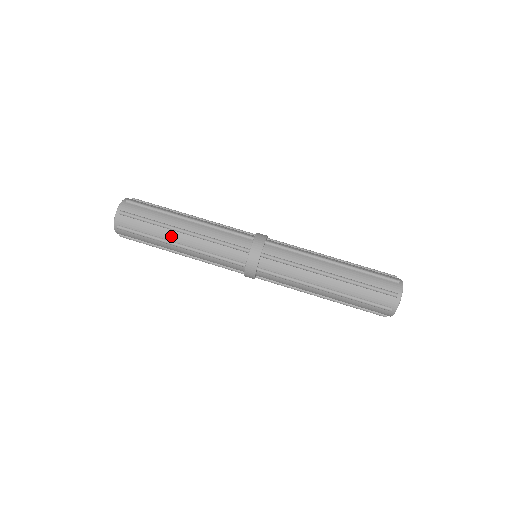
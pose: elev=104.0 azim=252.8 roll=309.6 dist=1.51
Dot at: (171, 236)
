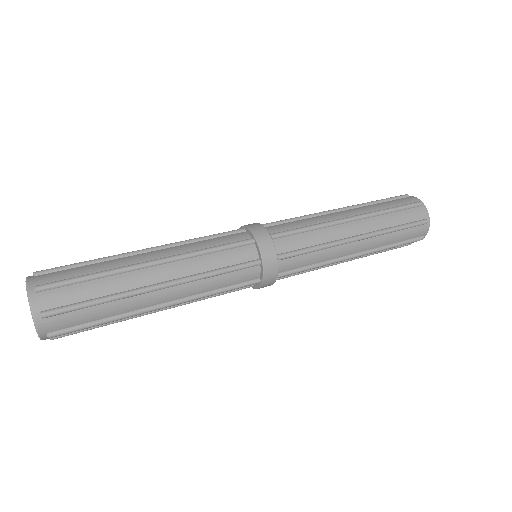
Dot at: (139, 279)
